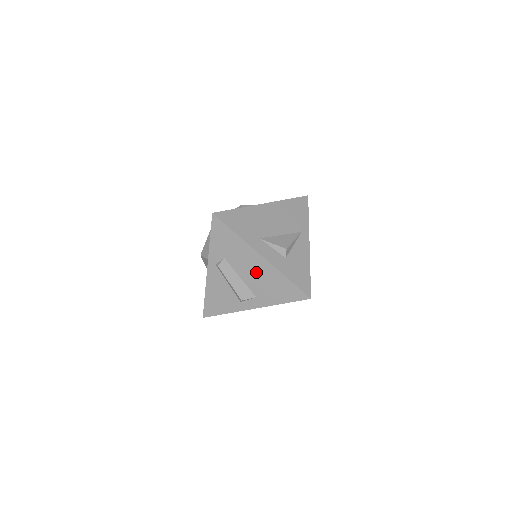
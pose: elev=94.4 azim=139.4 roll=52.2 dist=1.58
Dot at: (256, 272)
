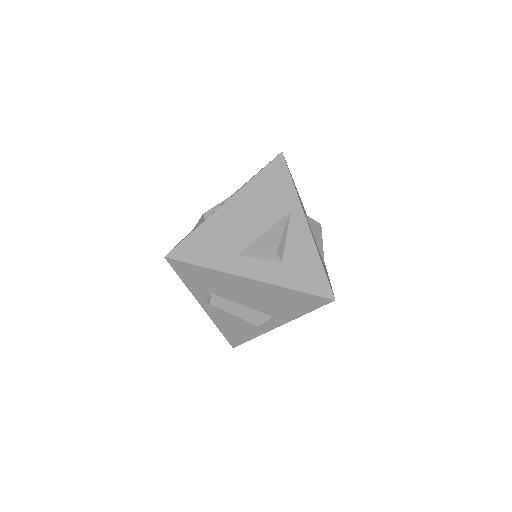
Dot at: (254, 295)
